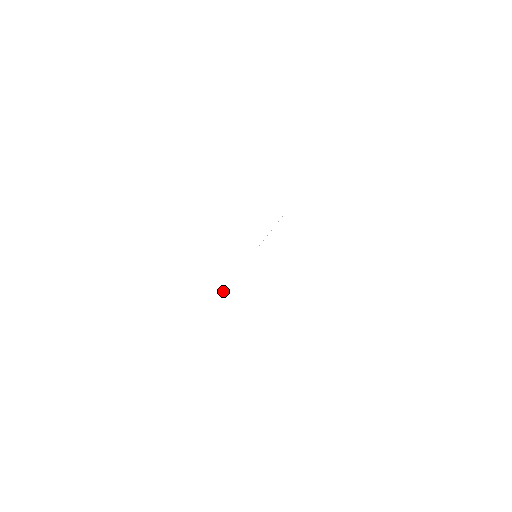
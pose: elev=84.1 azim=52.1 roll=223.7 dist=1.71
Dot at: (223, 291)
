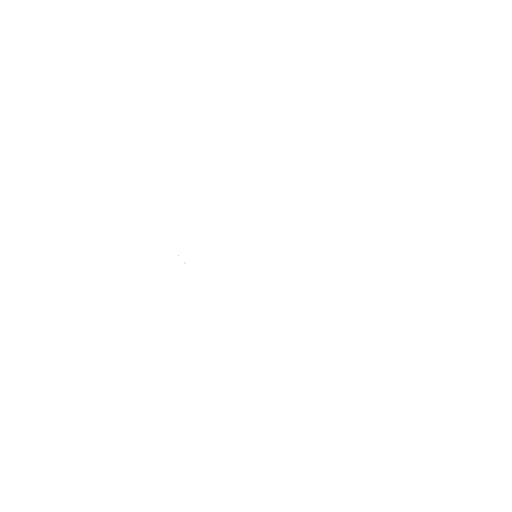
Dot at: occluded
